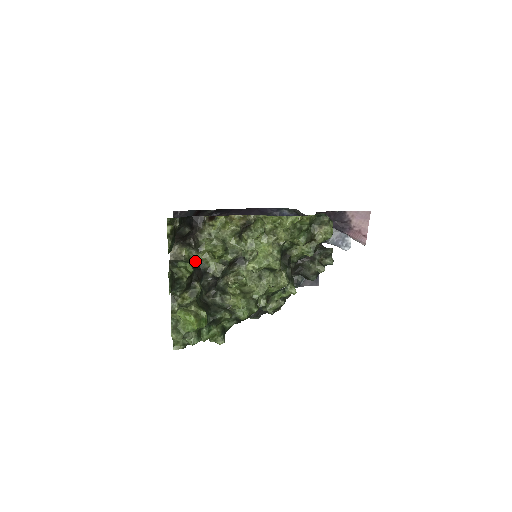
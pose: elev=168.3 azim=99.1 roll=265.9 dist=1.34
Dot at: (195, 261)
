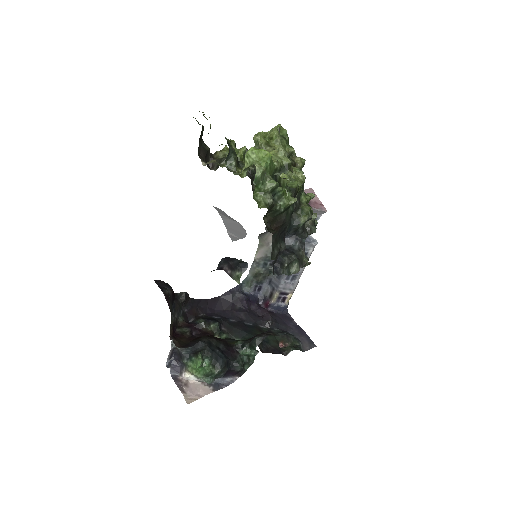
Dot at: occluded
